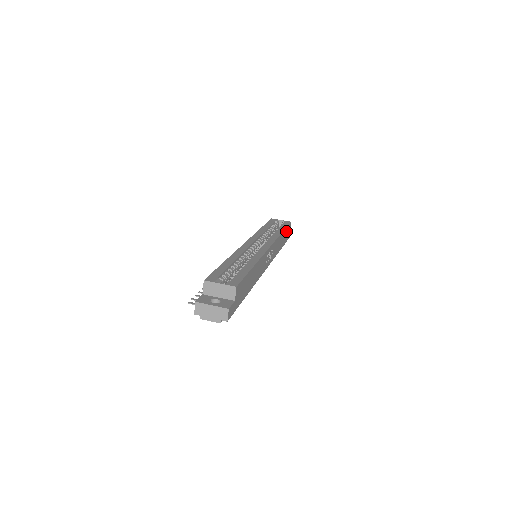
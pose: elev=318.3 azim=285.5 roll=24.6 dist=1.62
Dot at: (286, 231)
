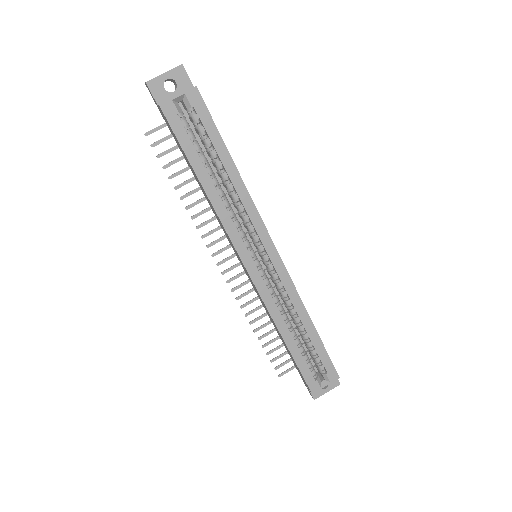
Dot at: (216, 131)
